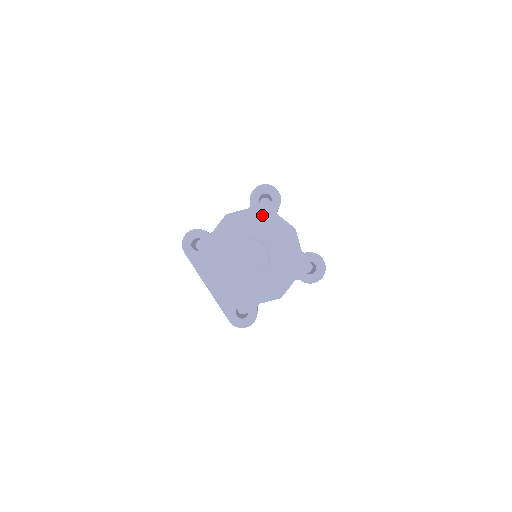
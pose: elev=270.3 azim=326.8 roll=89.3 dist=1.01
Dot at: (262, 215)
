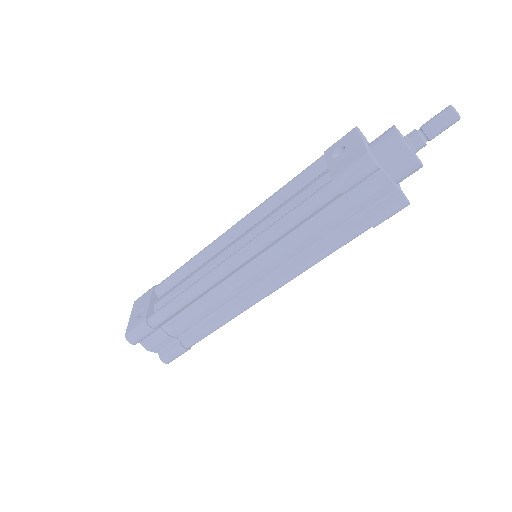
Dot at: occluded
